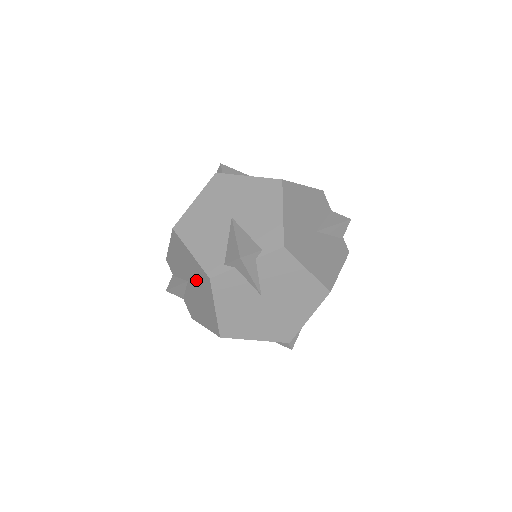
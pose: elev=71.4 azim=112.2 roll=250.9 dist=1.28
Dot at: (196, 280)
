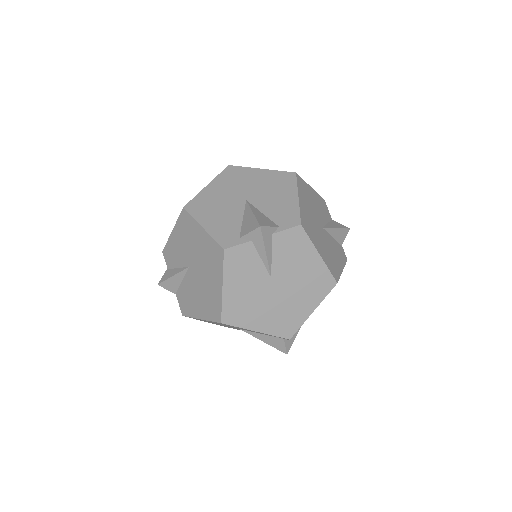
Dot at: (202, 260)
